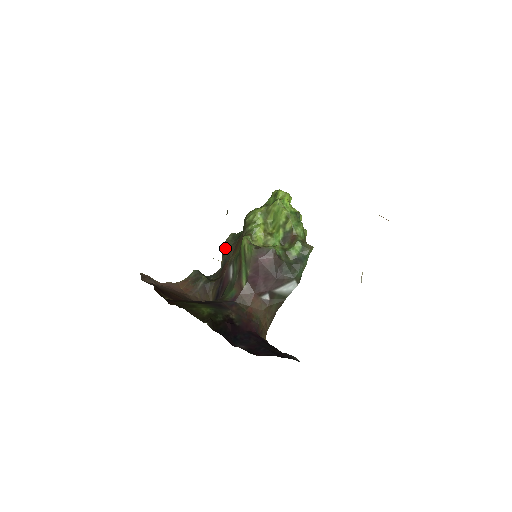
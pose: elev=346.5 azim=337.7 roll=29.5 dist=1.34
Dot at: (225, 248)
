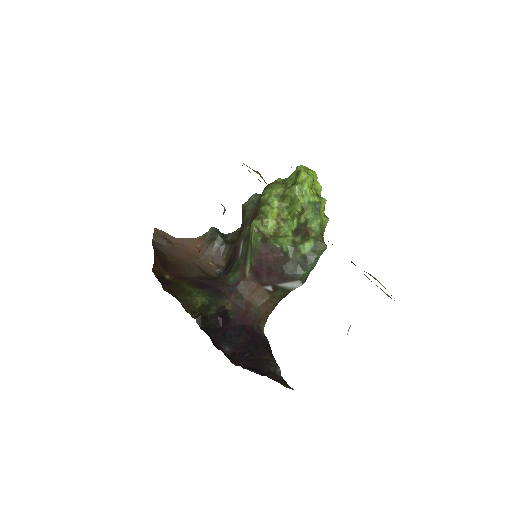
Dot at: (245, 210)
